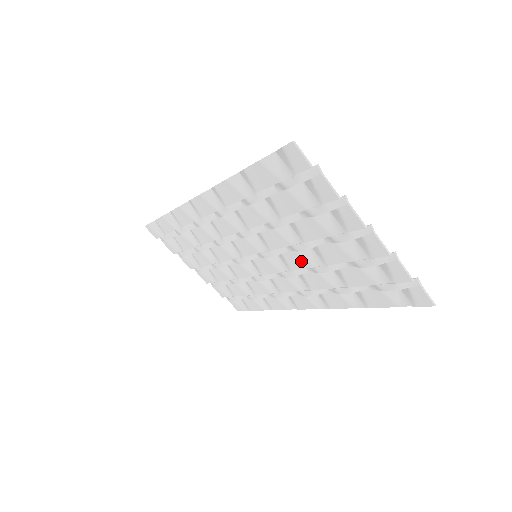
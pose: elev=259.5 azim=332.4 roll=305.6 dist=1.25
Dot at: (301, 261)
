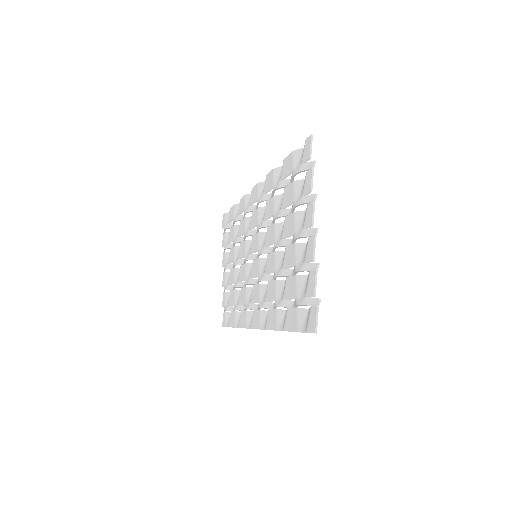
Dot at: (273, 263)
